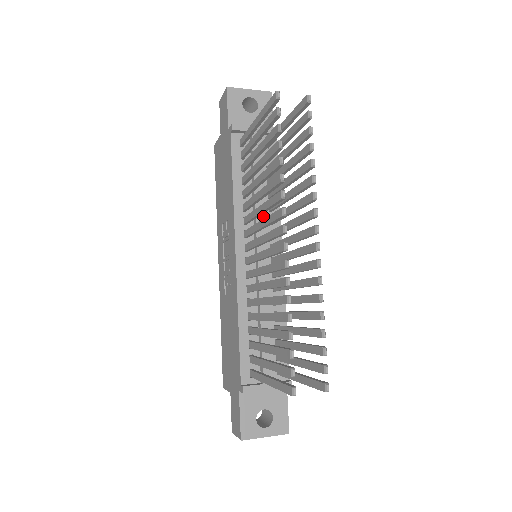
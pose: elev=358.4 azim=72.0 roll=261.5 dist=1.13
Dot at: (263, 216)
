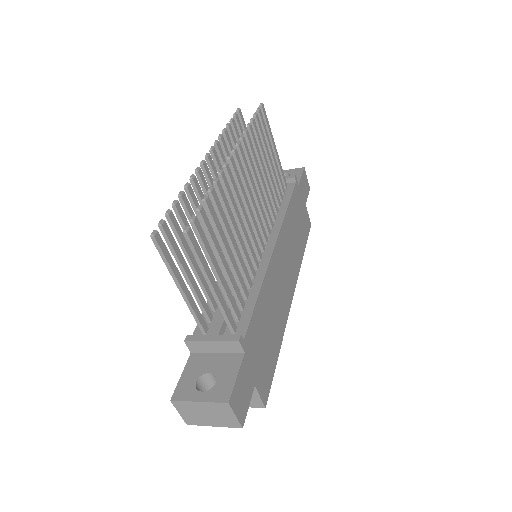
Dot at: occluded
